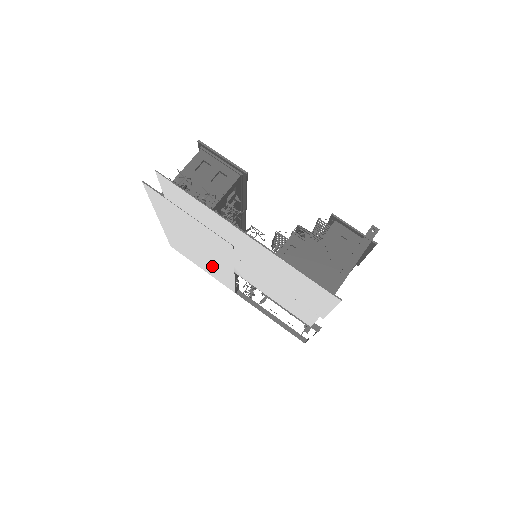
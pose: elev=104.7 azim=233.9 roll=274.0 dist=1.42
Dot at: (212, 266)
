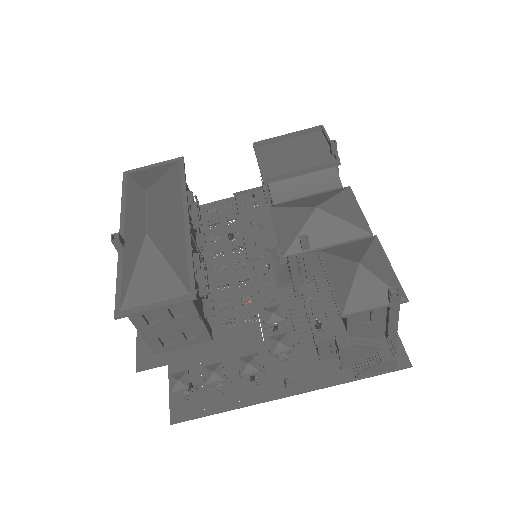
Dot at: (209, 240)
